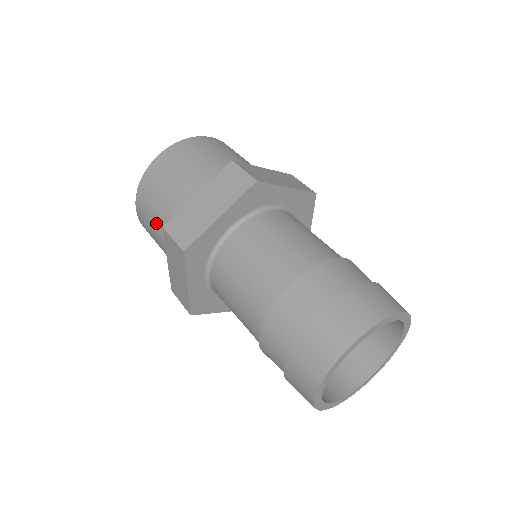
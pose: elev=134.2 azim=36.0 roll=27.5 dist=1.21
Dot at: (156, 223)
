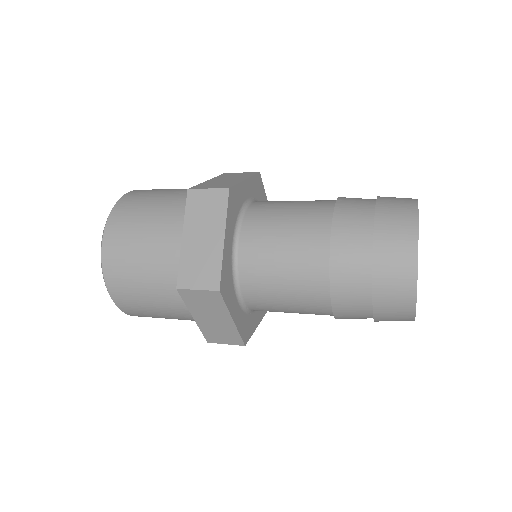
Dot at: (152, 296)
